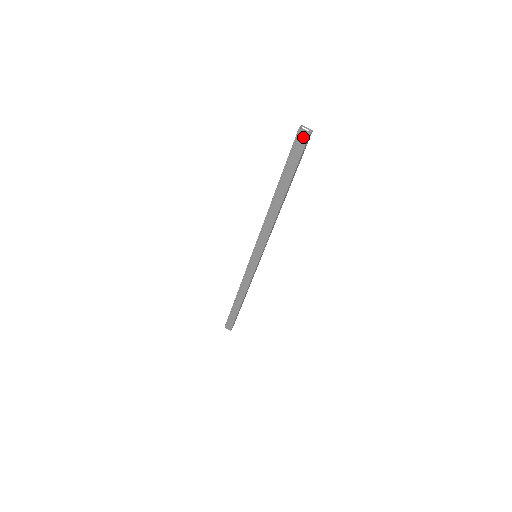
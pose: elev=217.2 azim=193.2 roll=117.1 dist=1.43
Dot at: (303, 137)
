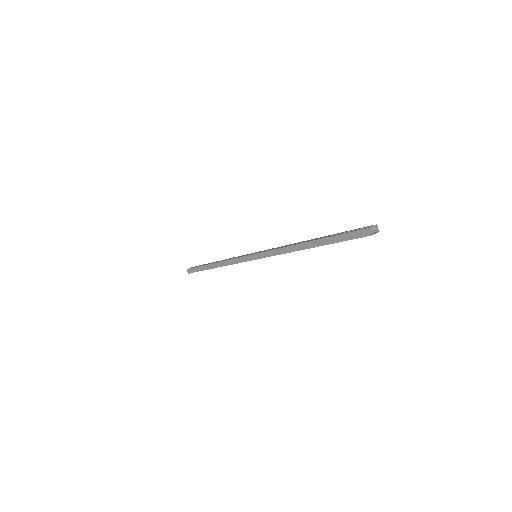
Dot at: (364, 228)
